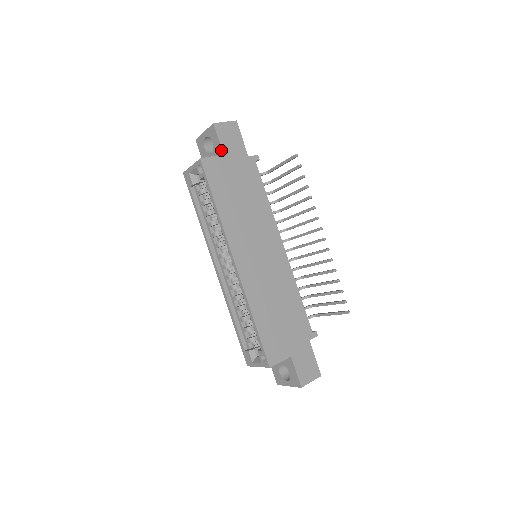
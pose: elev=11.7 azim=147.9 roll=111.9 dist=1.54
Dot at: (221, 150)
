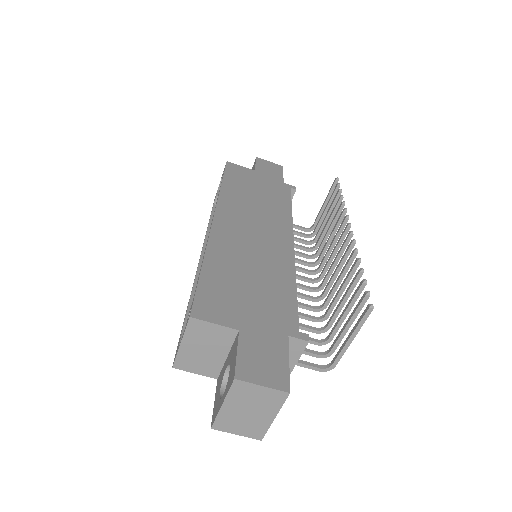
Dot at: (254, 169)
